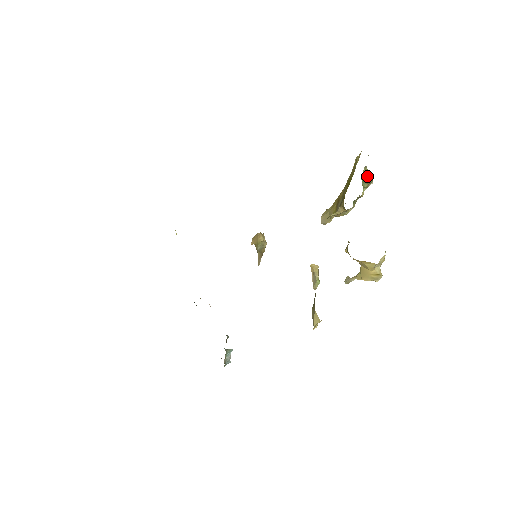
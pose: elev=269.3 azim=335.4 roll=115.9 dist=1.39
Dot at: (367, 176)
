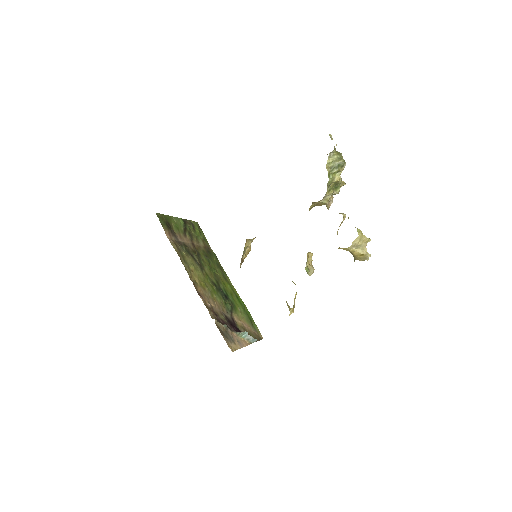
Dot at: (336, 161)
